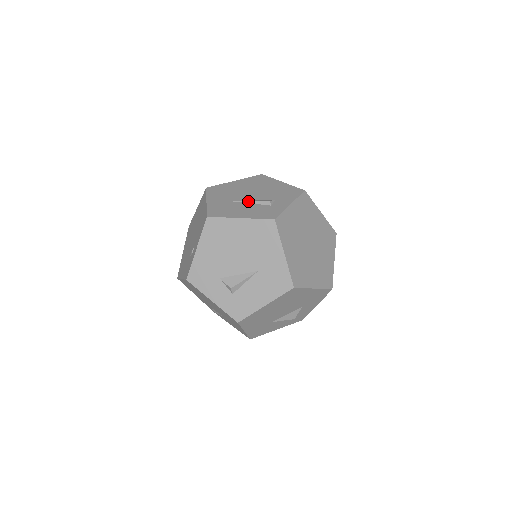
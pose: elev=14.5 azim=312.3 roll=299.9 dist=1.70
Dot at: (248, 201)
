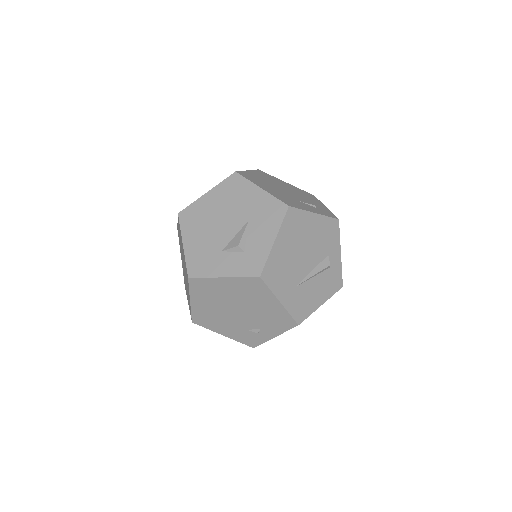
Dot at: (314, 276)
